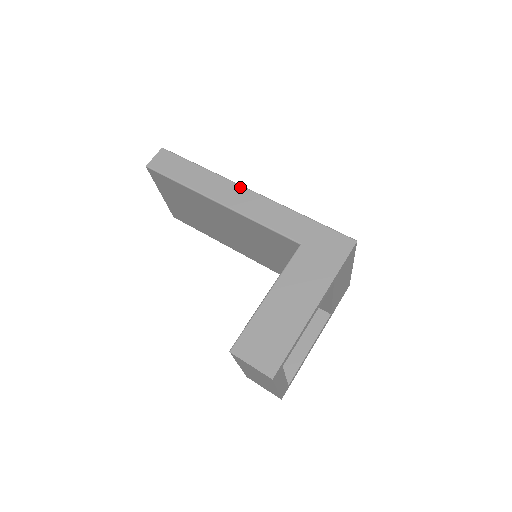
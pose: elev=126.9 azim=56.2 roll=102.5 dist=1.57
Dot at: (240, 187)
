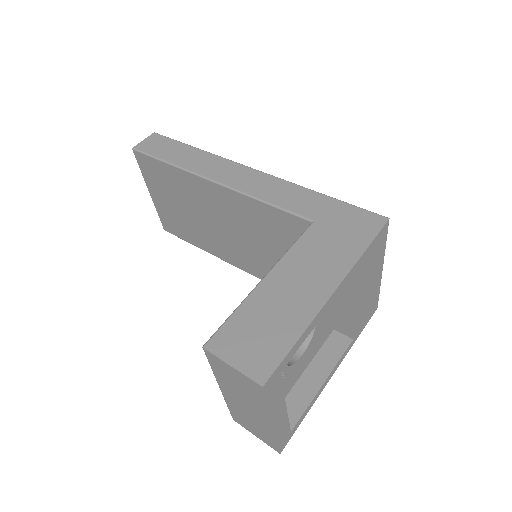
Dot at: (240, 165)
